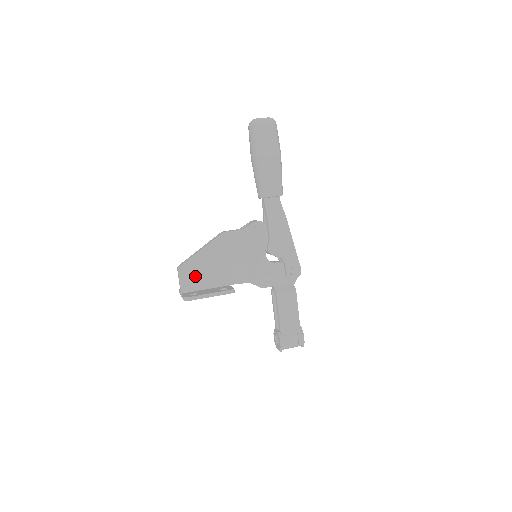
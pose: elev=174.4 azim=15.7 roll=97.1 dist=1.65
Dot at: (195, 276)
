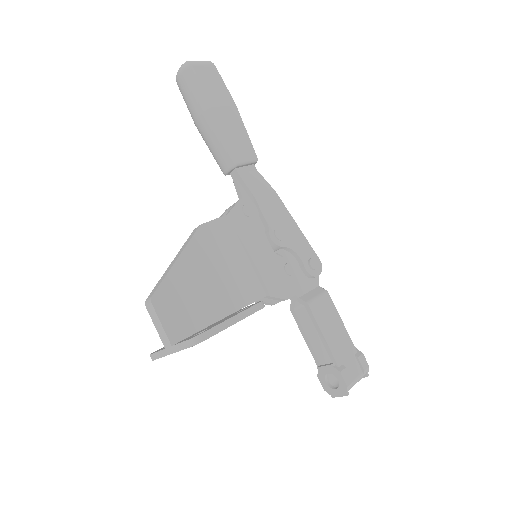
Dot at: (183, 307)
